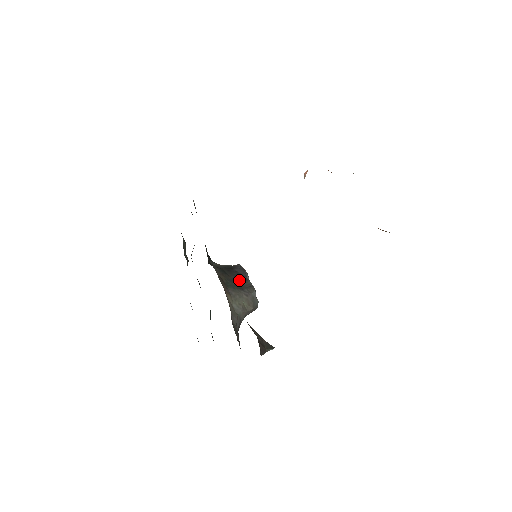
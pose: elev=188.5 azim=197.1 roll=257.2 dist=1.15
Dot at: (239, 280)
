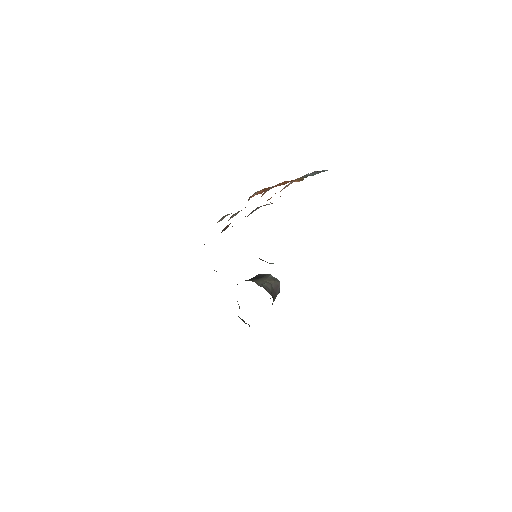
Dot at: (258, 277)
